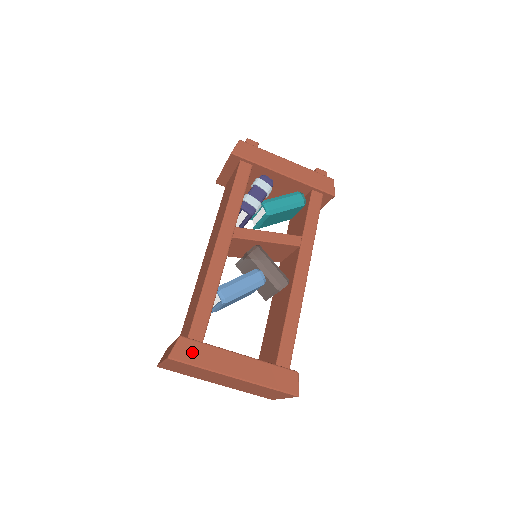
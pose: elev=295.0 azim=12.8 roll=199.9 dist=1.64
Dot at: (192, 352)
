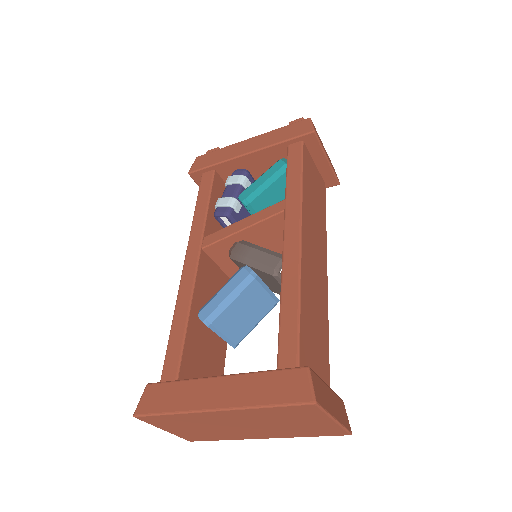
Dot at: (159, 398)
